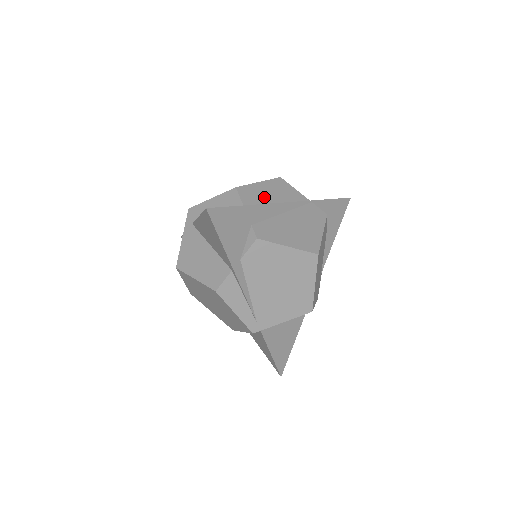
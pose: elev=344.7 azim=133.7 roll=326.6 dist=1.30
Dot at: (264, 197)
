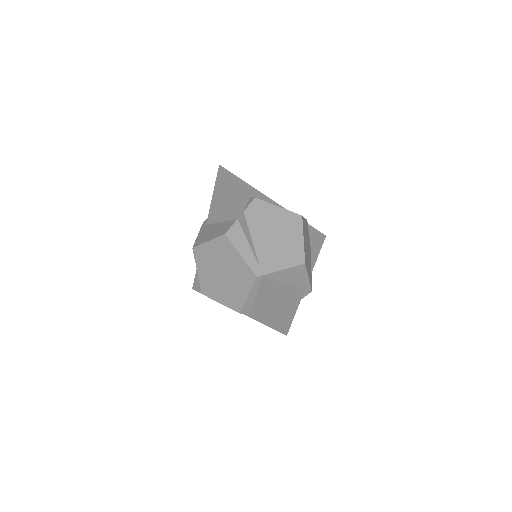
Dot at: occluded
